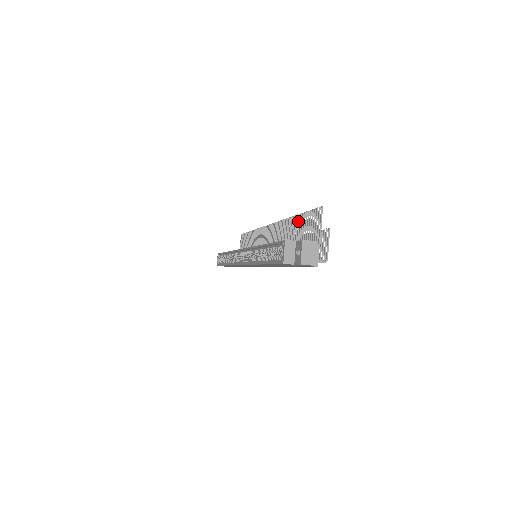
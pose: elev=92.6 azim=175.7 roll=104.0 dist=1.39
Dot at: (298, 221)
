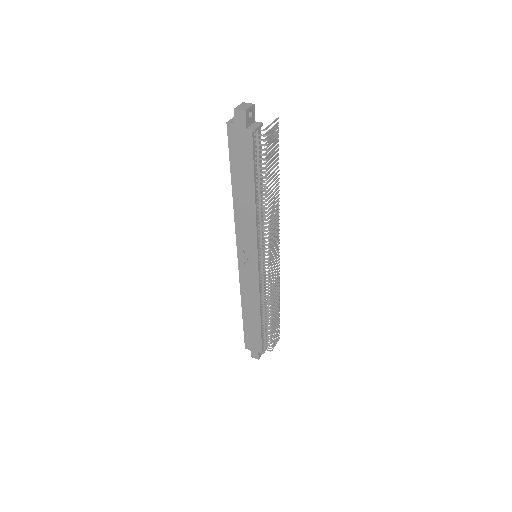
Dot at: occluded
